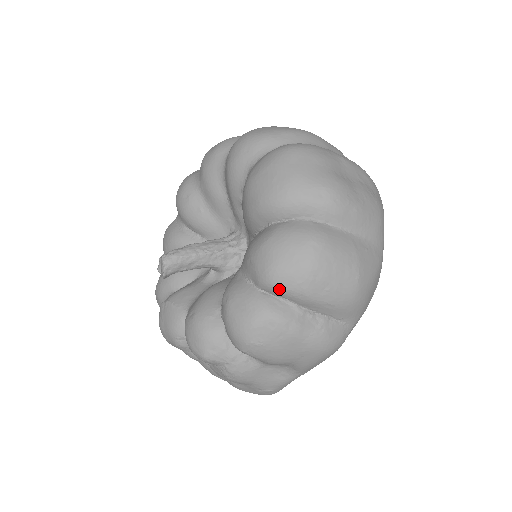
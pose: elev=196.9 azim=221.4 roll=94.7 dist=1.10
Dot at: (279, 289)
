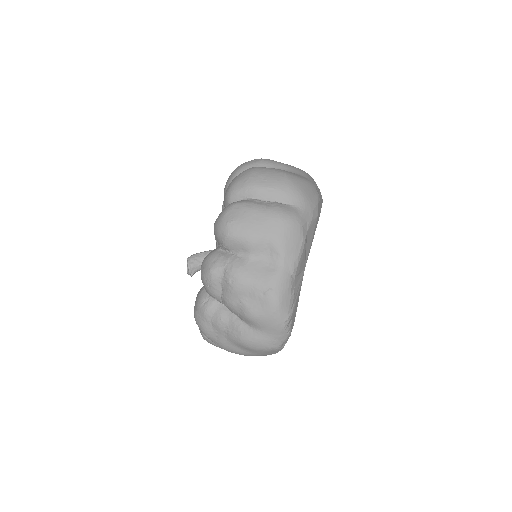
Dot at: (237, 192)
